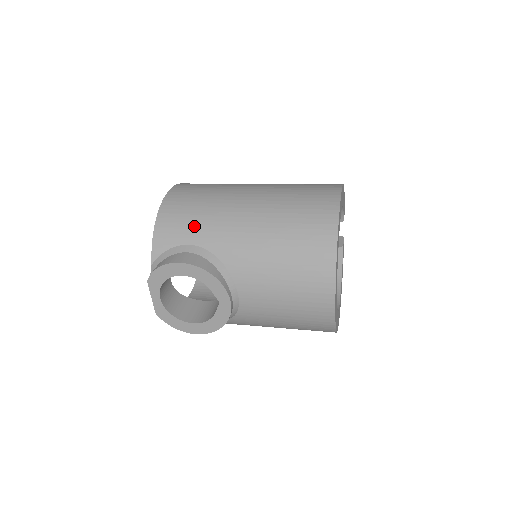
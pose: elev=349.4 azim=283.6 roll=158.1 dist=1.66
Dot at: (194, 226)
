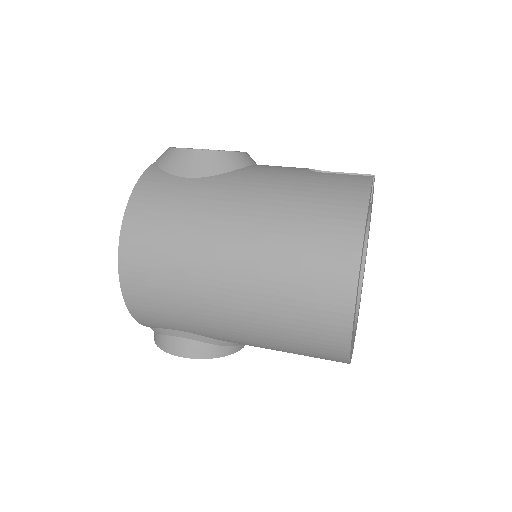
Dot at: (176, 322)
